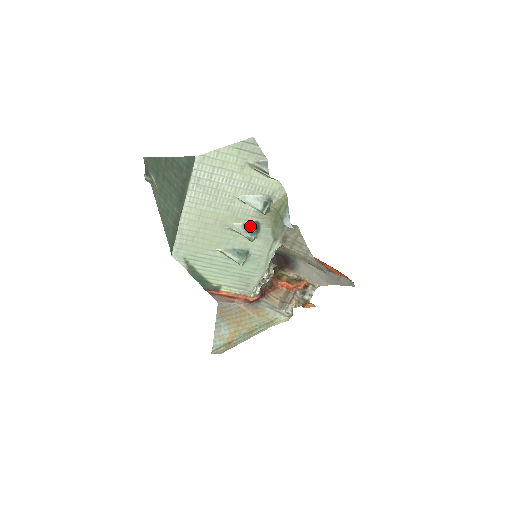
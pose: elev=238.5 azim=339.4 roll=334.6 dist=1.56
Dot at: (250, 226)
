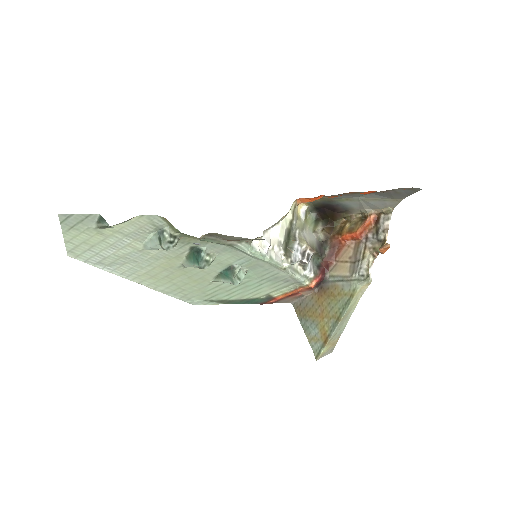
Dot at: (192, 255)
